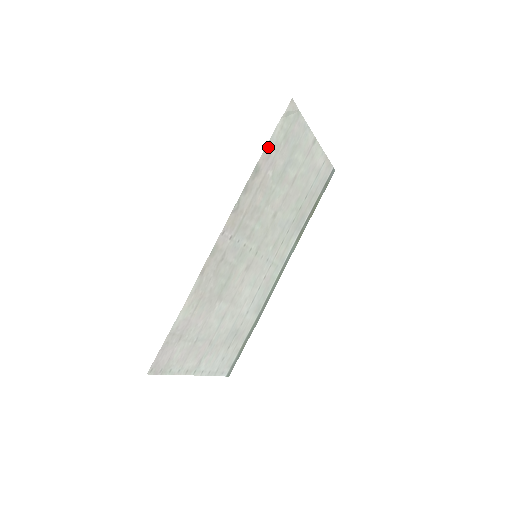
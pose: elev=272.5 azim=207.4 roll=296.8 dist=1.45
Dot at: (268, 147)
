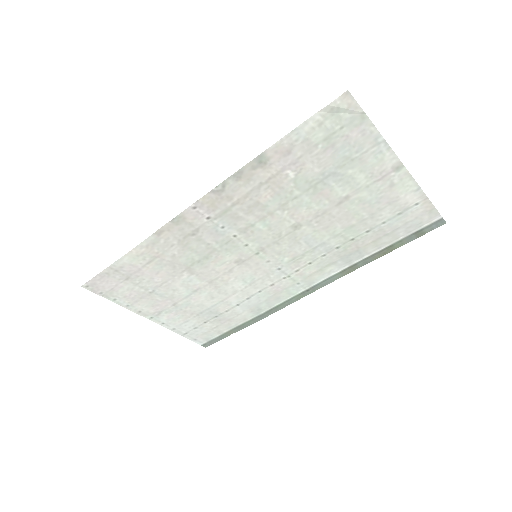
Dot at: (288, 140)
